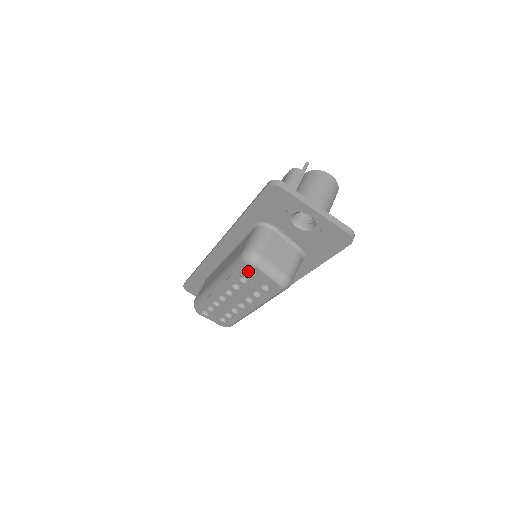
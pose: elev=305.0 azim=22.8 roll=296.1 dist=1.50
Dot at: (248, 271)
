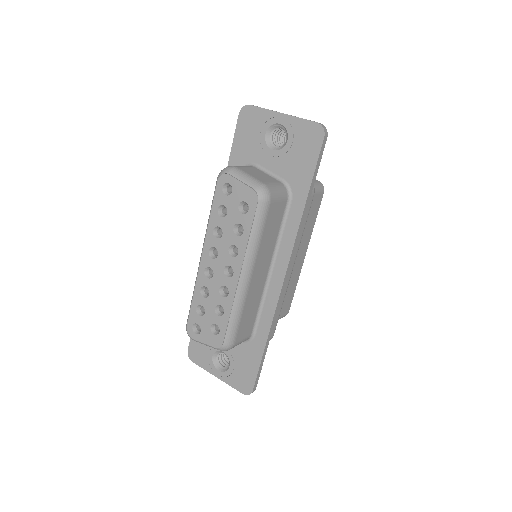
Dot at: (224, 192)
